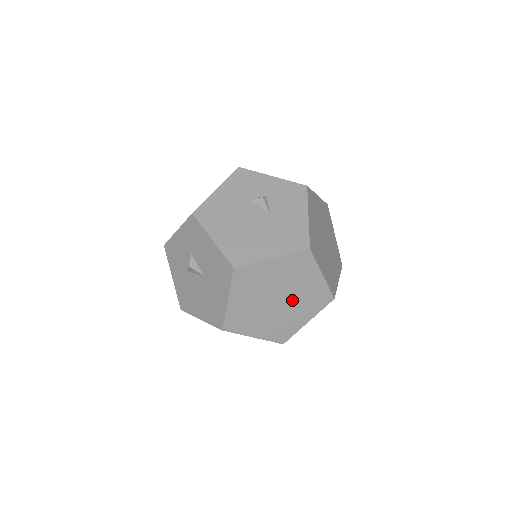
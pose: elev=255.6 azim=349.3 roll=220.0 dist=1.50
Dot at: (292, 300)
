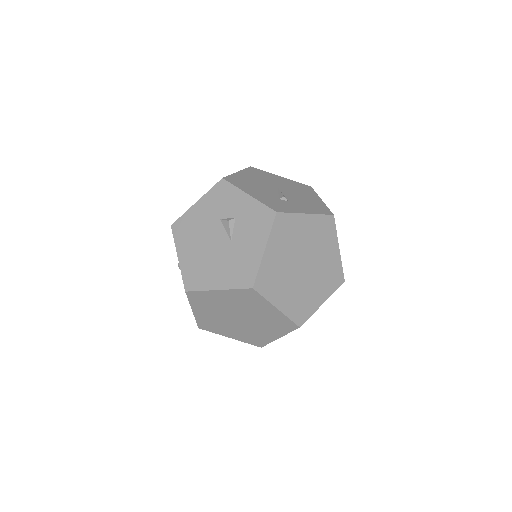
Dot at: (254, 321)
